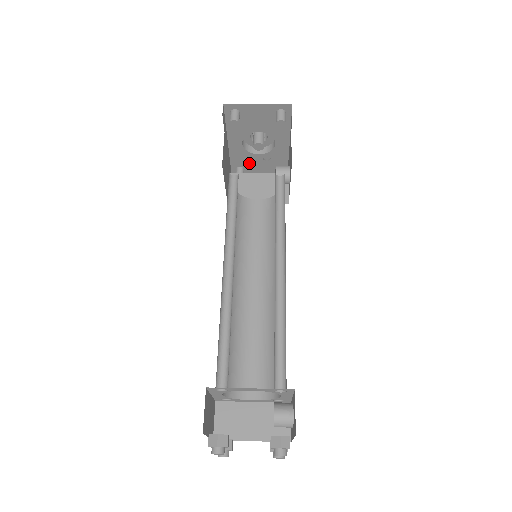
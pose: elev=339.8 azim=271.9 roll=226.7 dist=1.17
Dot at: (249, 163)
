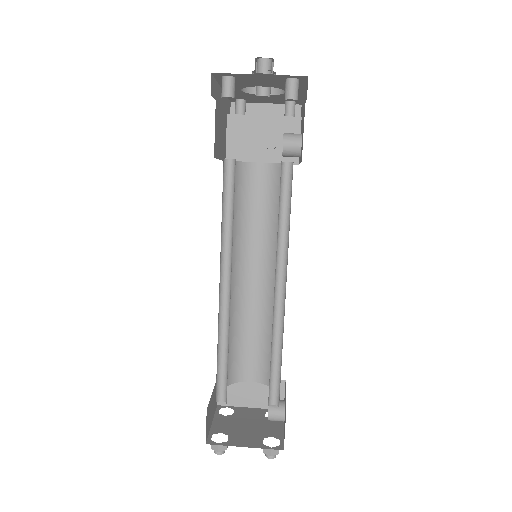
Dot at: (252, 98)
